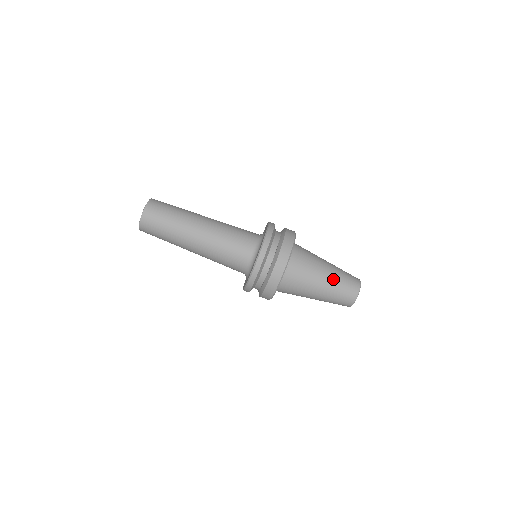
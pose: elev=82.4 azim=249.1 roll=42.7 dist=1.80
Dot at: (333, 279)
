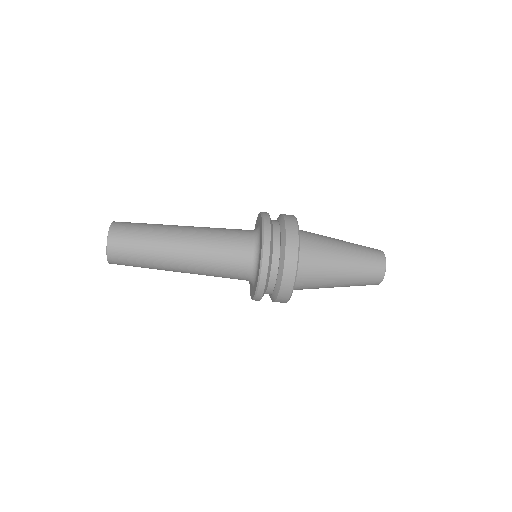
Dot at: (353, 258)
